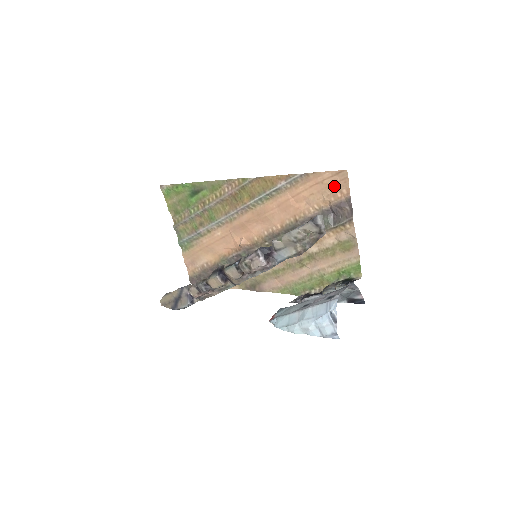
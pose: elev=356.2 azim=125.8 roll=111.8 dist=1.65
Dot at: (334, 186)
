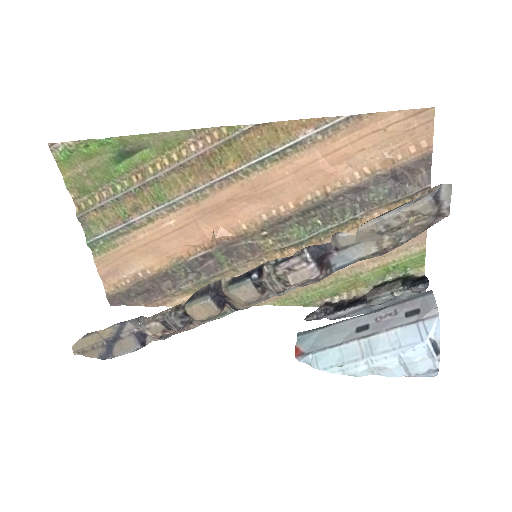
Dot at: (405, 135)
